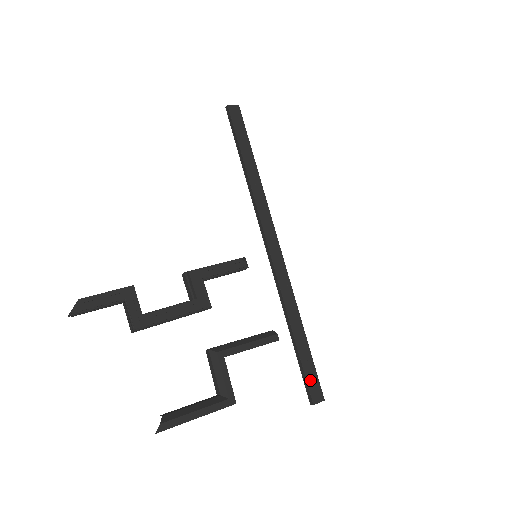
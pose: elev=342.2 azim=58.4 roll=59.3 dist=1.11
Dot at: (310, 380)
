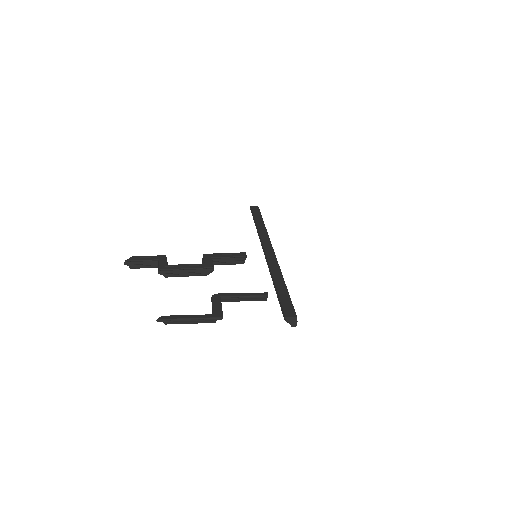
Dot at: (285, 305)
